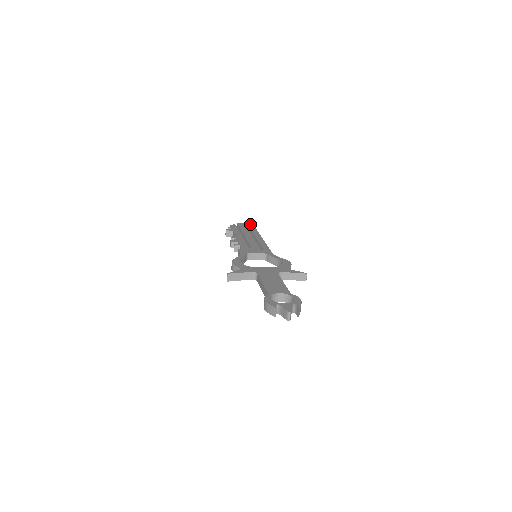
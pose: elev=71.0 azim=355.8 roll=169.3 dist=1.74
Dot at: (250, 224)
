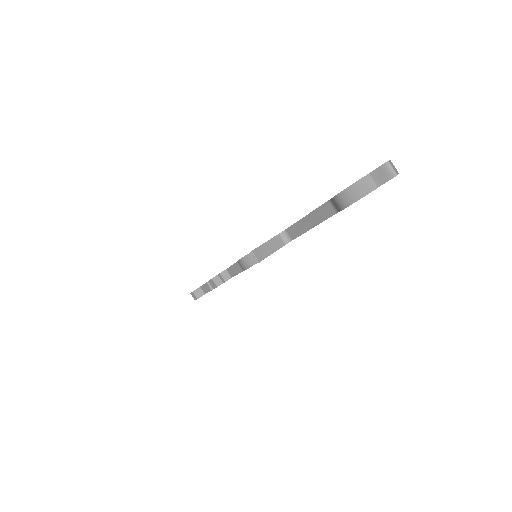
Dot at: occluded
